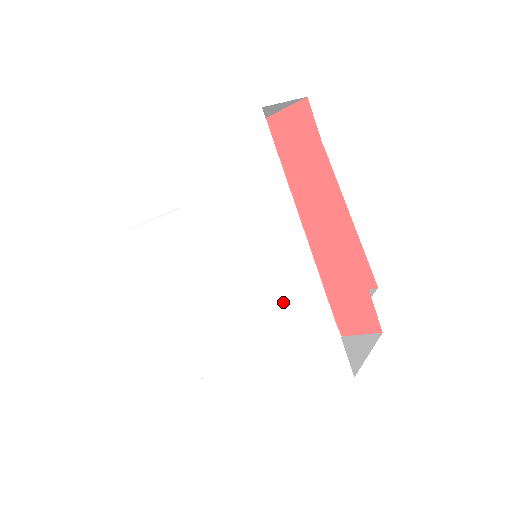
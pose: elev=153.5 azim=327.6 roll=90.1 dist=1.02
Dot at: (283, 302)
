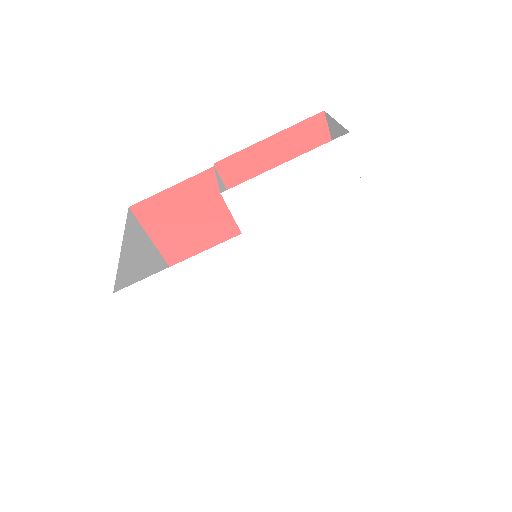
Dot at: (343, 286)
